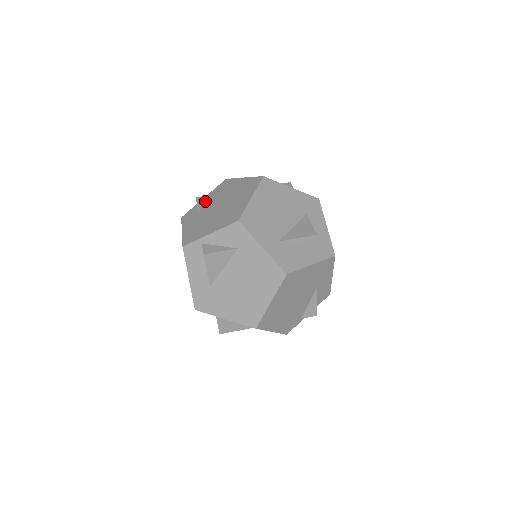
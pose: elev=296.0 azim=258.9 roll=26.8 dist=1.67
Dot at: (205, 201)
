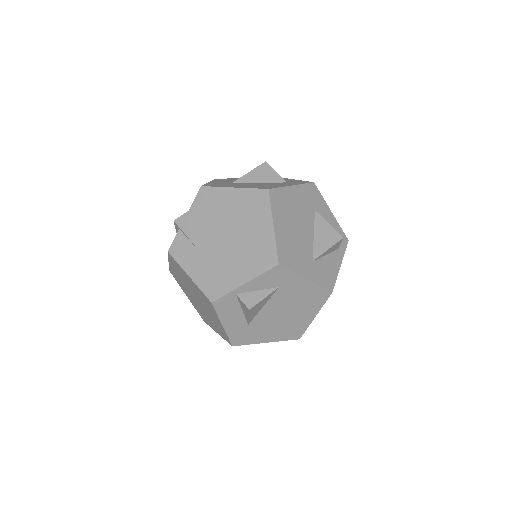
Dot at: (192, 225)
